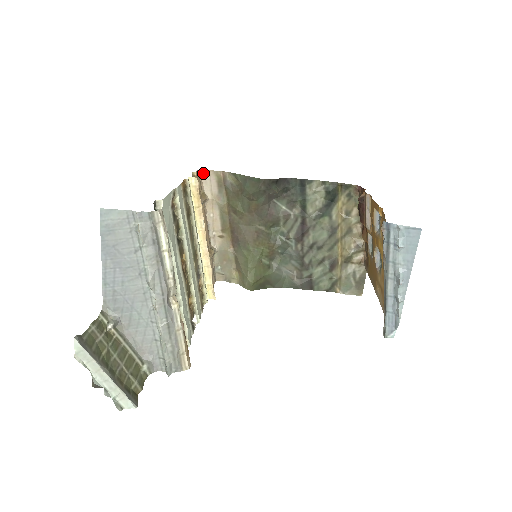
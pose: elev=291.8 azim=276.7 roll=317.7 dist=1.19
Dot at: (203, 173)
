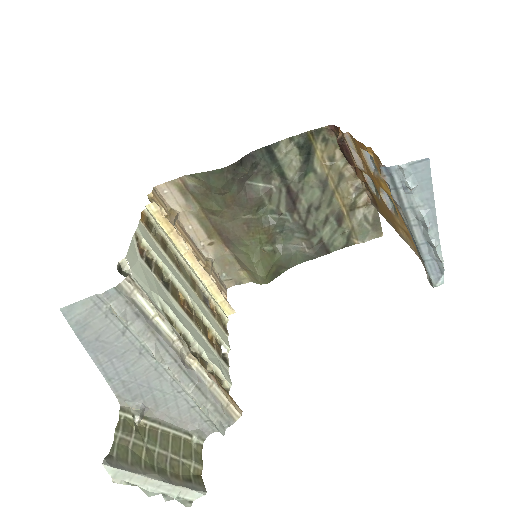
Dot at: (160, 189)
